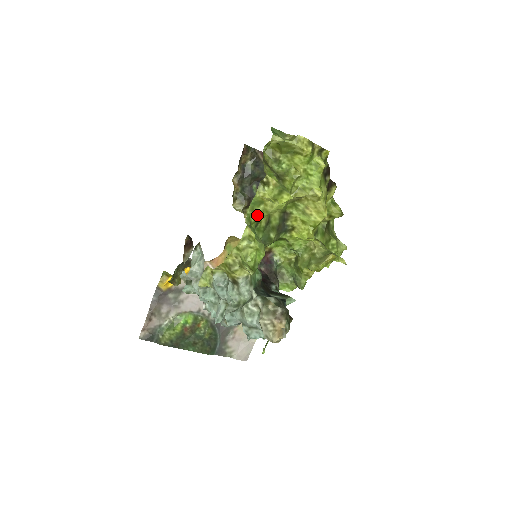
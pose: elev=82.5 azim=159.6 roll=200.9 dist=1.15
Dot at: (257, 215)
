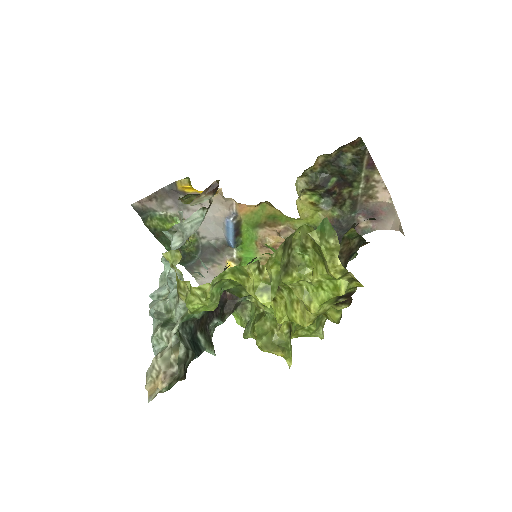
Dot at: (234, 278)
